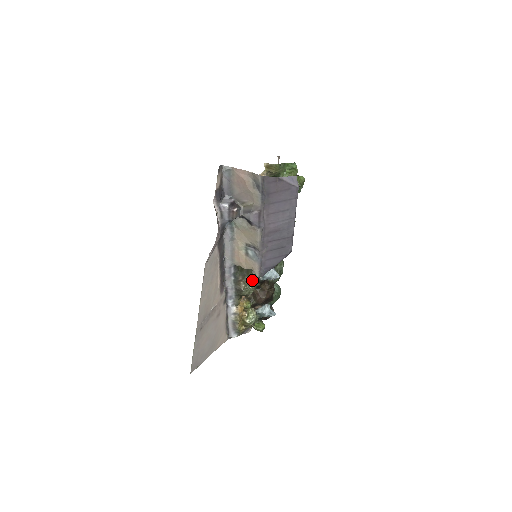
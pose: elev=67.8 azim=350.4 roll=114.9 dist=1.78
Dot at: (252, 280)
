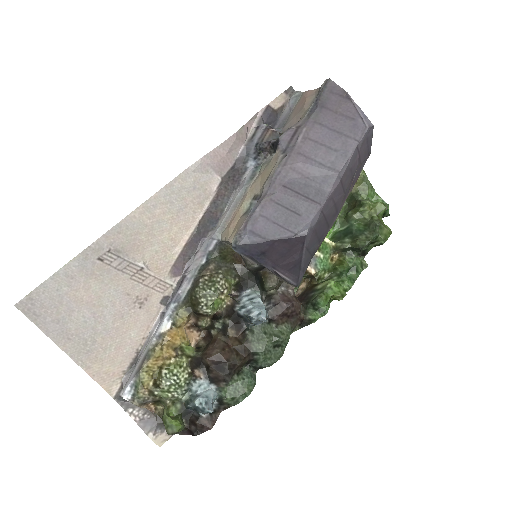
Dot at: (224, 286)
